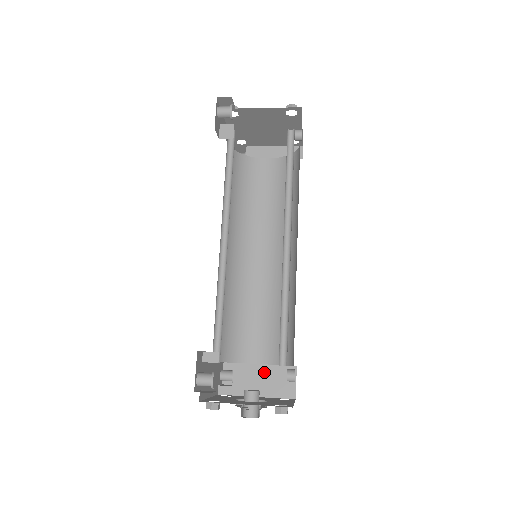
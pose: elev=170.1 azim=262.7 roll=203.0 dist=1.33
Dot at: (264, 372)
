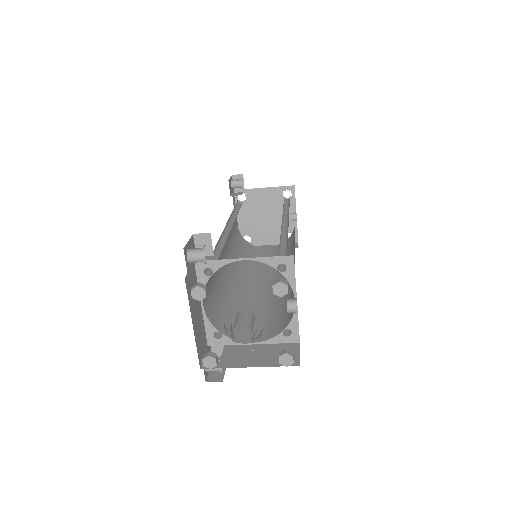
Dot at: (260, 349)
